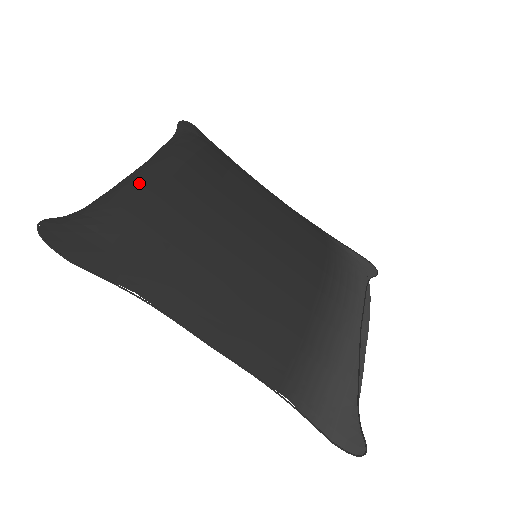
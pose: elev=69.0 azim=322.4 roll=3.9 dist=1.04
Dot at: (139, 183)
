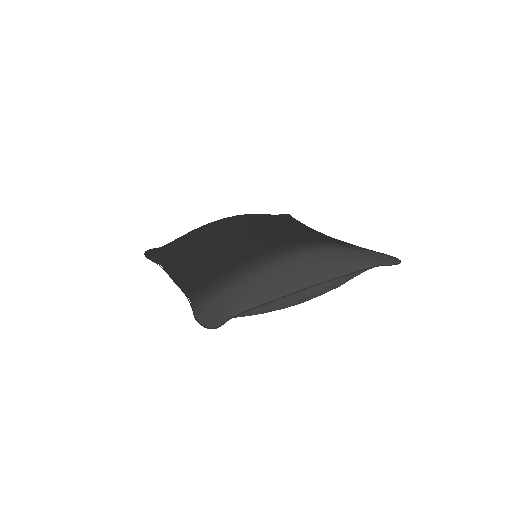
Dot at: (195, 229)
